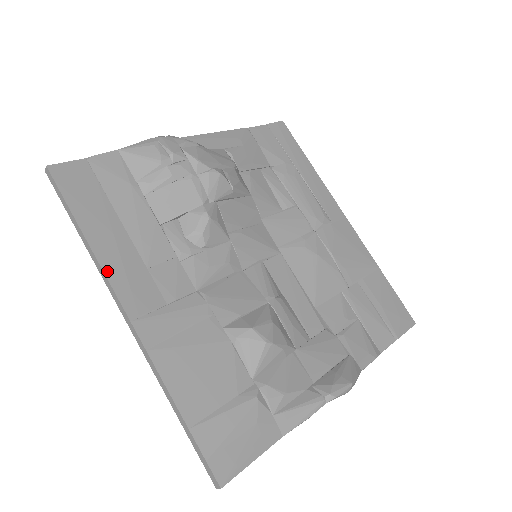
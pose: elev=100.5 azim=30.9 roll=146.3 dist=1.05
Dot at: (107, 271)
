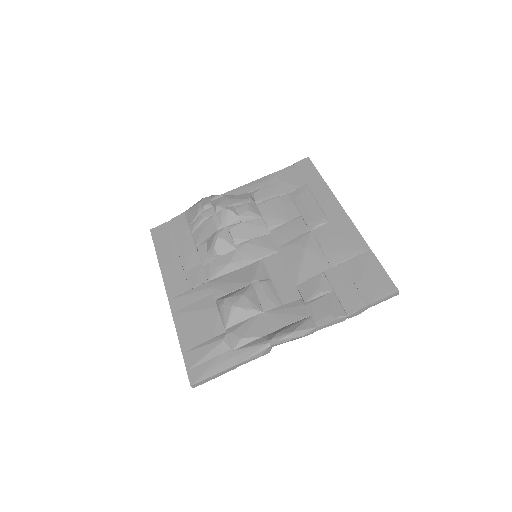
Dot at: (164, 276)
